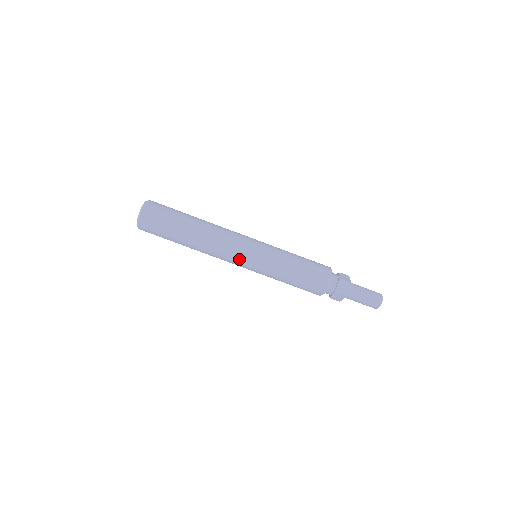
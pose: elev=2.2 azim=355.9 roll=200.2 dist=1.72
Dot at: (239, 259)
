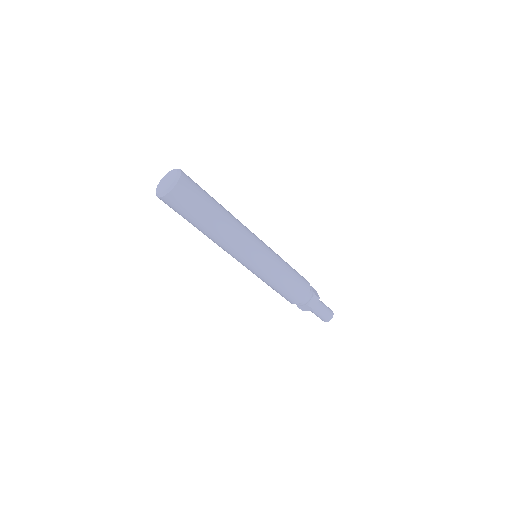
Dot at: (247, 258)
